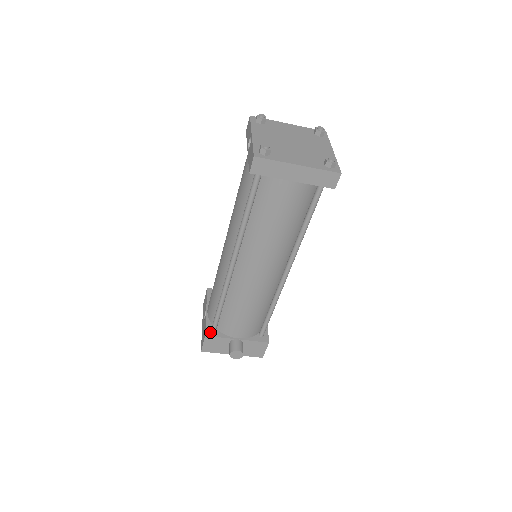
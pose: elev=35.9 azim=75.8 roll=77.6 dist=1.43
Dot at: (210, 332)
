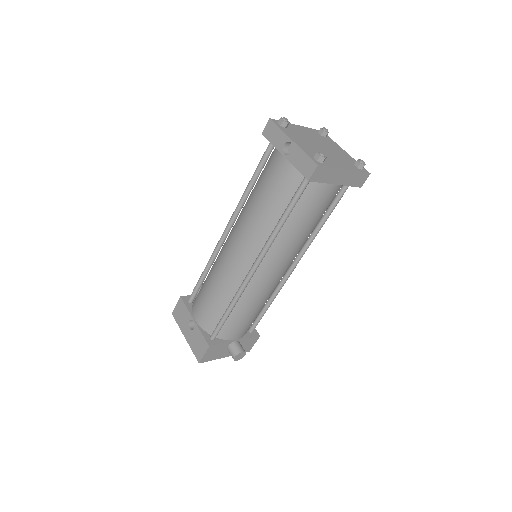
Dot at: (211, 341)
